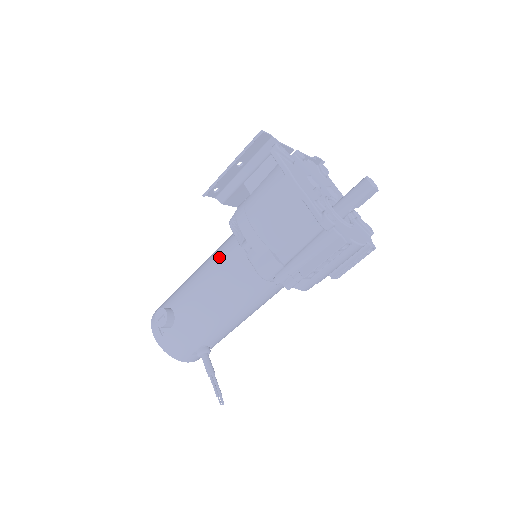
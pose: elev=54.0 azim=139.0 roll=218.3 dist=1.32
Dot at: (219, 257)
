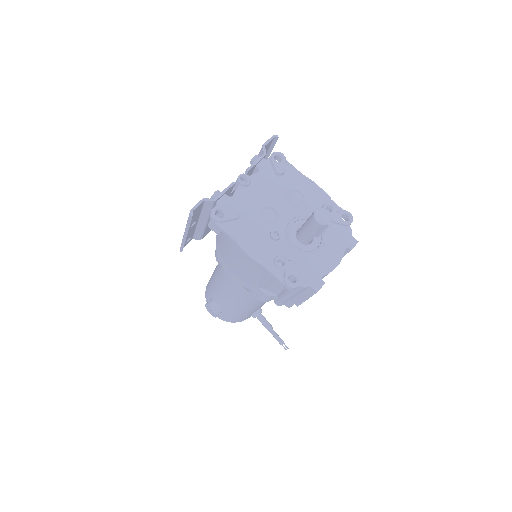
Dot at: (225, 277)
